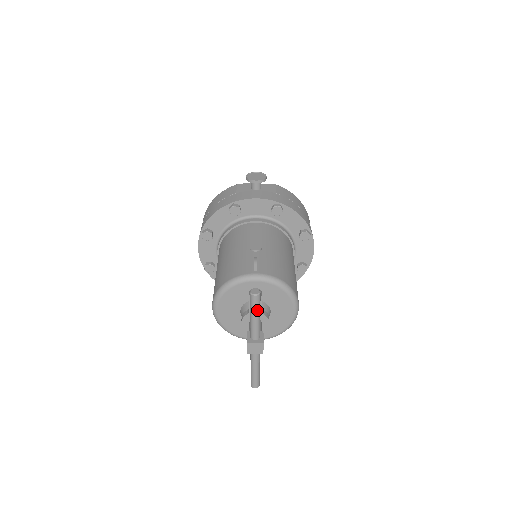
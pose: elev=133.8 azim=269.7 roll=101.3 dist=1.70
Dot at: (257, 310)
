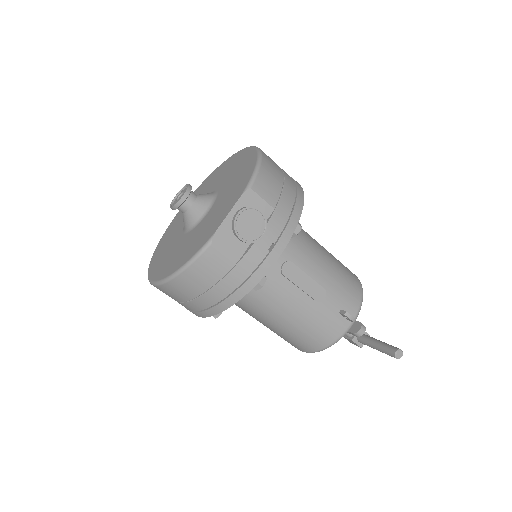
Dot at: occluded
